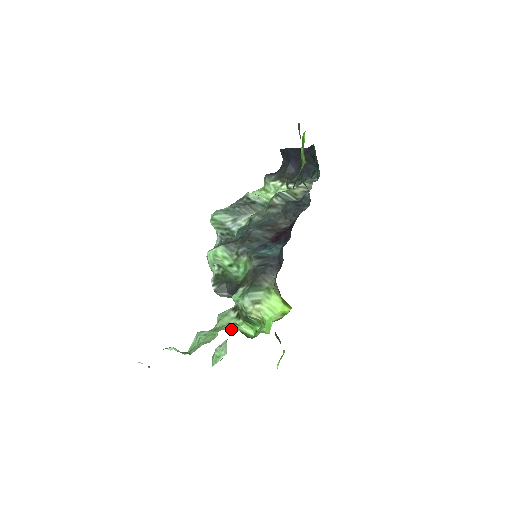
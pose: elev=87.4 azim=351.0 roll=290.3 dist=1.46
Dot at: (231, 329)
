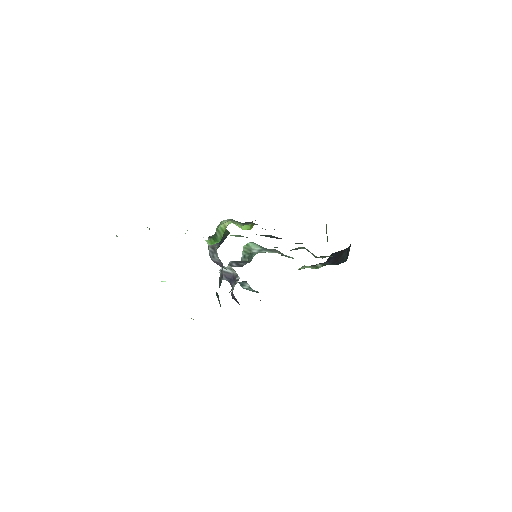
Dot at: occluded
